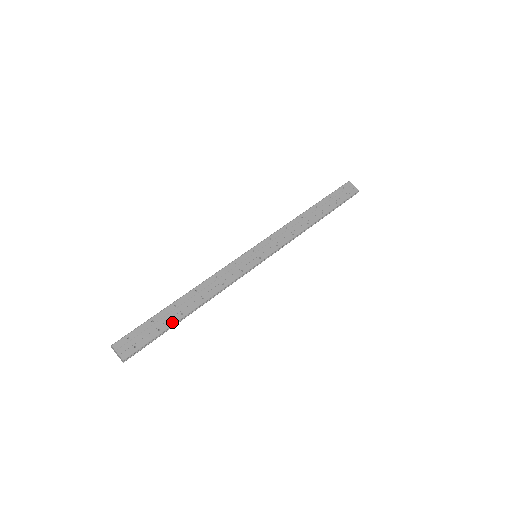
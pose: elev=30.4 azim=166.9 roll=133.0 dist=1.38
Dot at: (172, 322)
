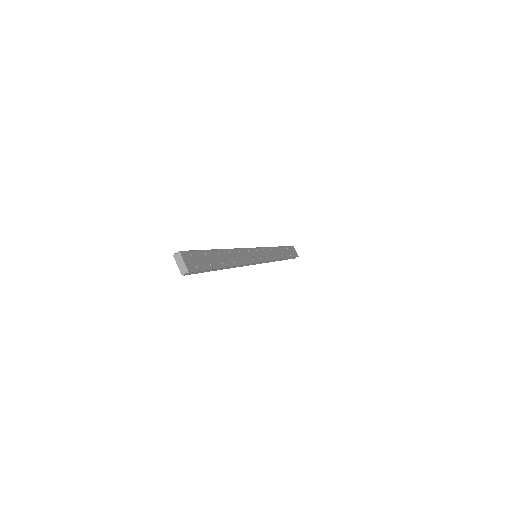
Dot at: (218, 265)
